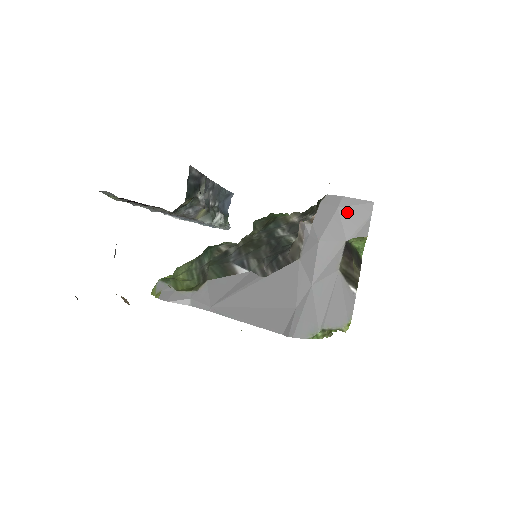
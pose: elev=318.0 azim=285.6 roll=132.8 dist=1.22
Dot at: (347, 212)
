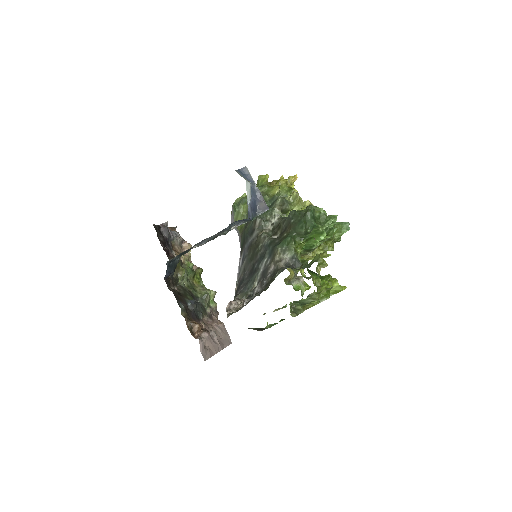
Dot at: occluded
